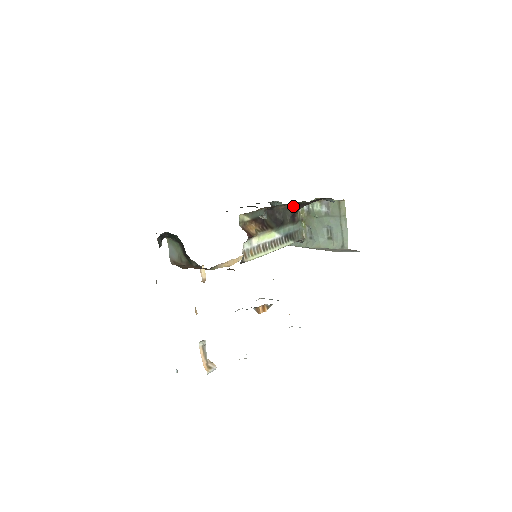
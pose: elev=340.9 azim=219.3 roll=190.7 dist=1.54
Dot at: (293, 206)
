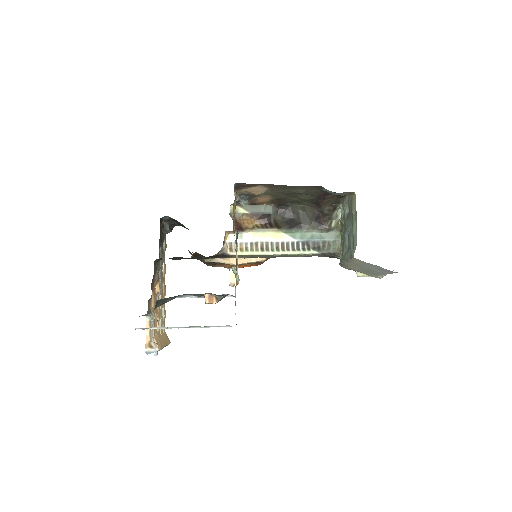
Dot at: (313, 206)
